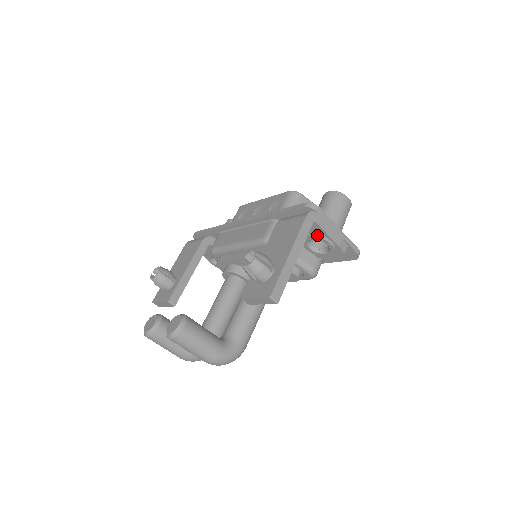
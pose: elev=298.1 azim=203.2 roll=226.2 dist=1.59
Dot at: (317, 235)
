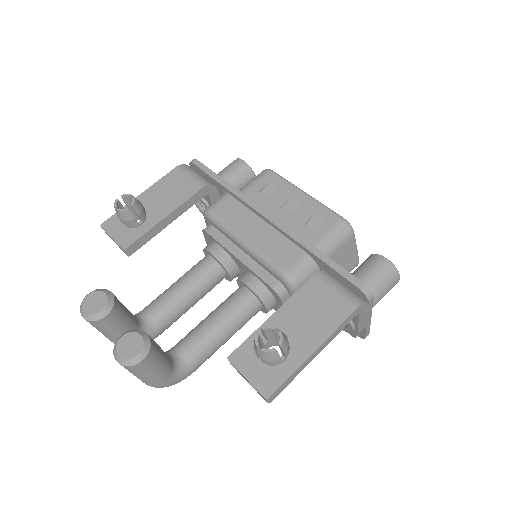
Dot at: occluded
